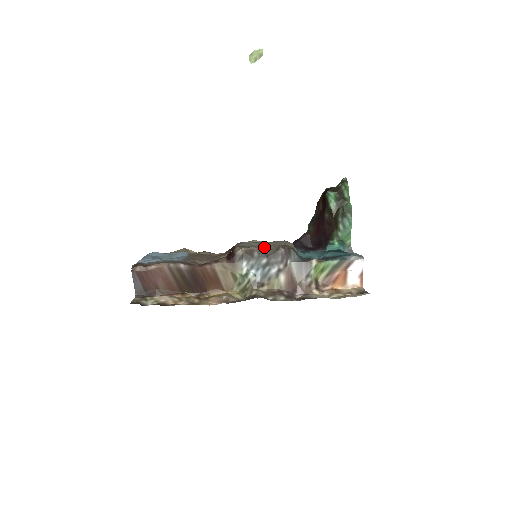
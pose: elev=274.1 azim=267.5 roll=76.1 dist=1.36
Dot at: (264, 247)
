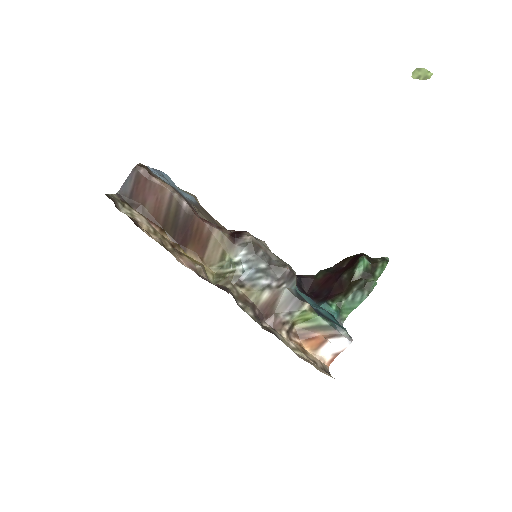
Dot at: occluded
